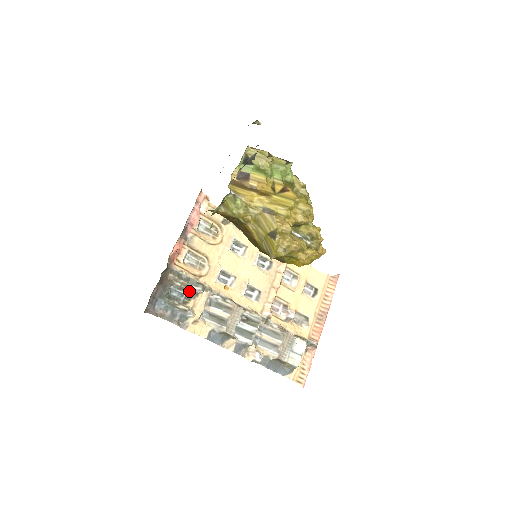
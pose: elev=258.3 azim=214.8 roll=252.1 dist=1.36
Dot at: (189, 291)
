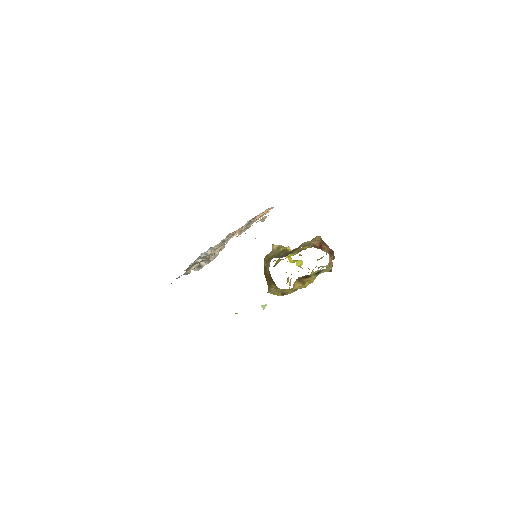
Dot at: occluded
